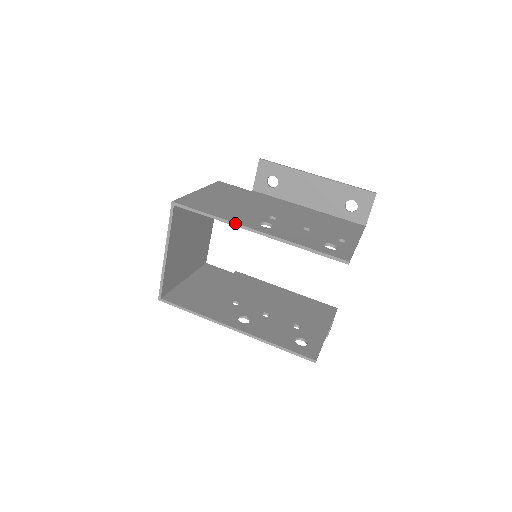
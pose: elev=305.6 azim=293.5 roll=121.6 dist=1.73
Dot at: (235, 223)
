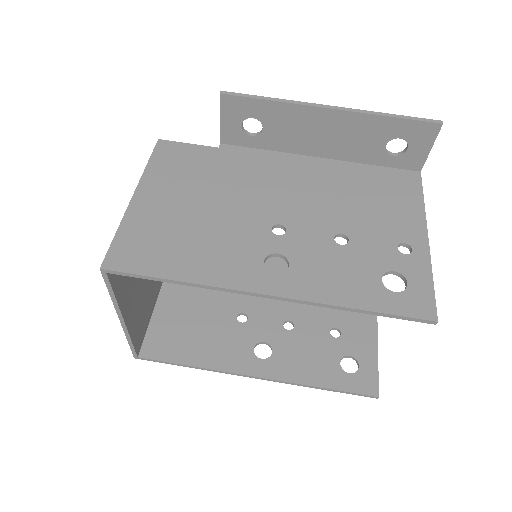
Dot at: (225, 289)
